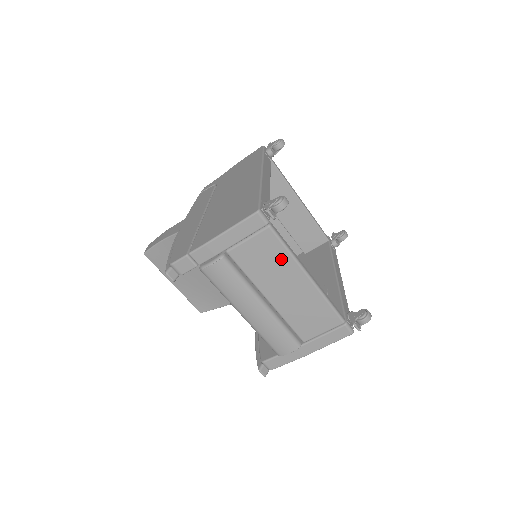
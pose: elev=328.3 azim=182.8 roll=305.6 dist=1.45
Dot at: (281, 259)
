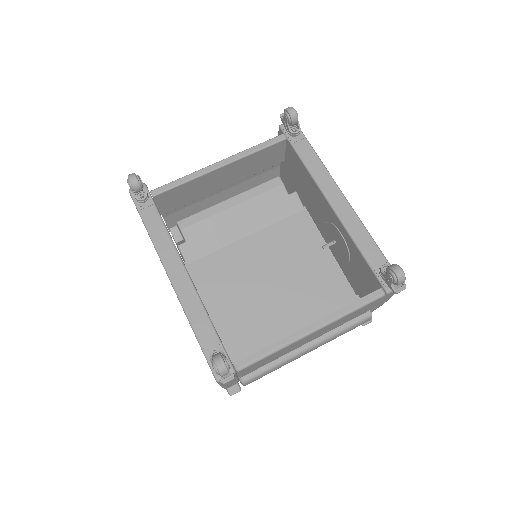
Dot at: (277, 353)
